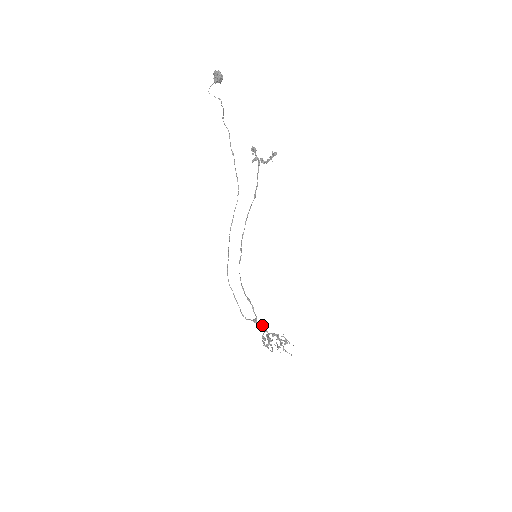
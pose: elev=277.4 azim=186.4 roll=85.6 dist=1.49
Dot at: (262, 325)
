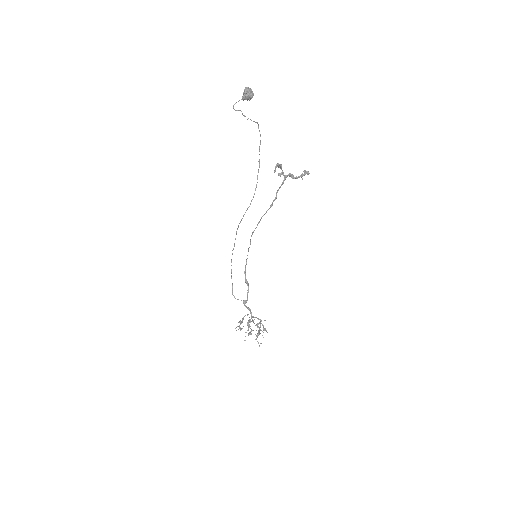
Dot at: (248, 308)
